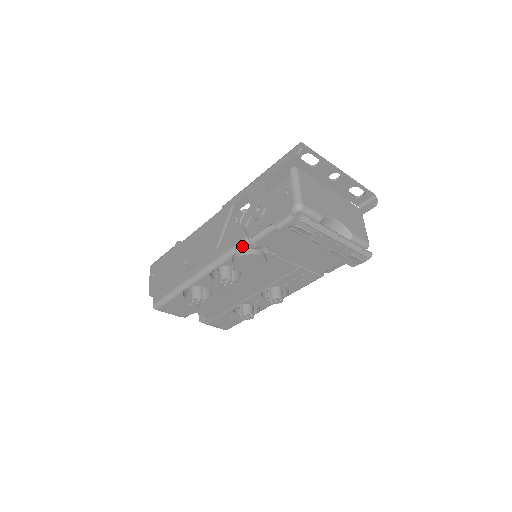
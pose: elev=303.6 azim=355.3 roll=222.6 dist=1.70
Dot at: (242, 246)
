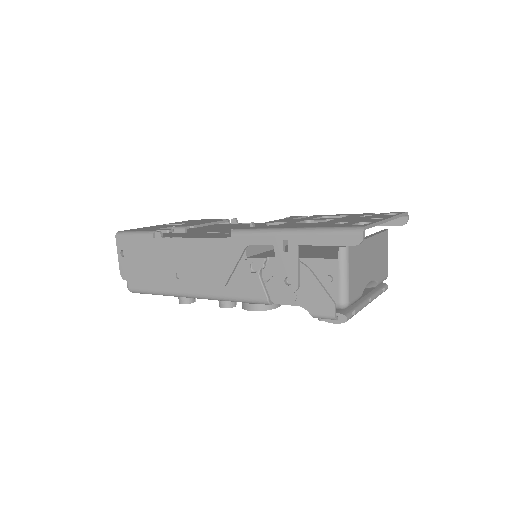
Dot at: (260, 303)
